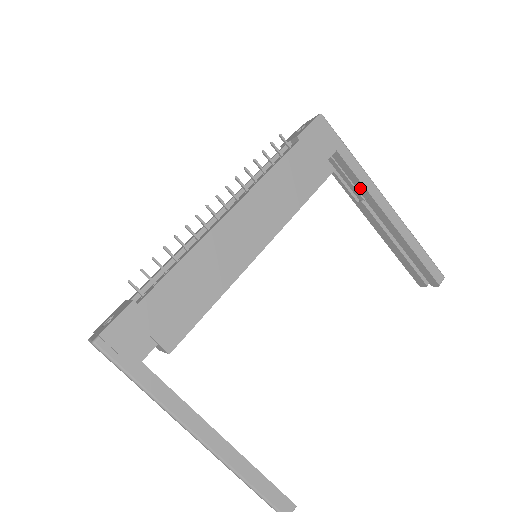
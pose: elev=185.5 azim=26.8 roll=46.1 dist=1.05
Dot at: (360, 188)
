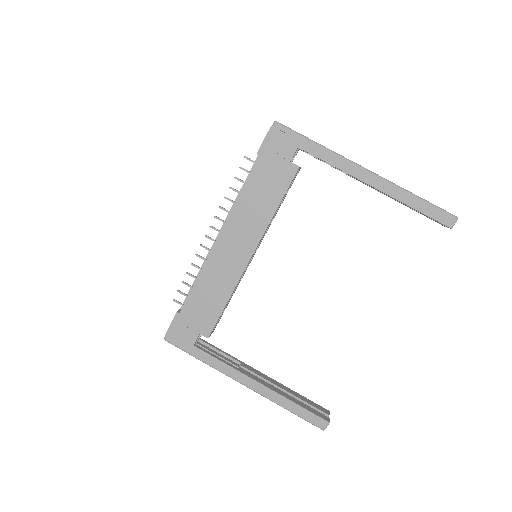
Dot at: occluded
